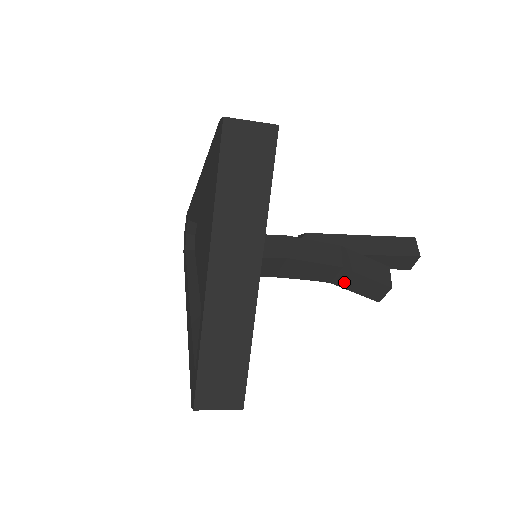
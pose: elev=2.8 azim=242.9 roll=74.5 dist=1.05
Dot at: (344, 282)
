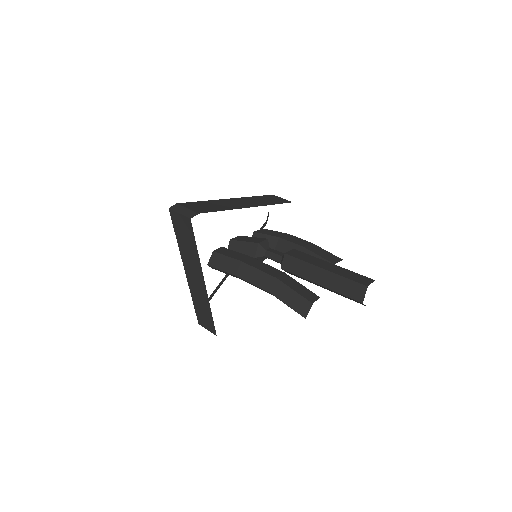
Dot at: occluded
